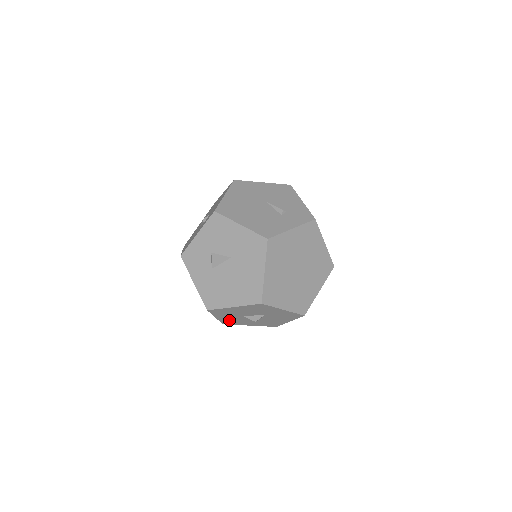
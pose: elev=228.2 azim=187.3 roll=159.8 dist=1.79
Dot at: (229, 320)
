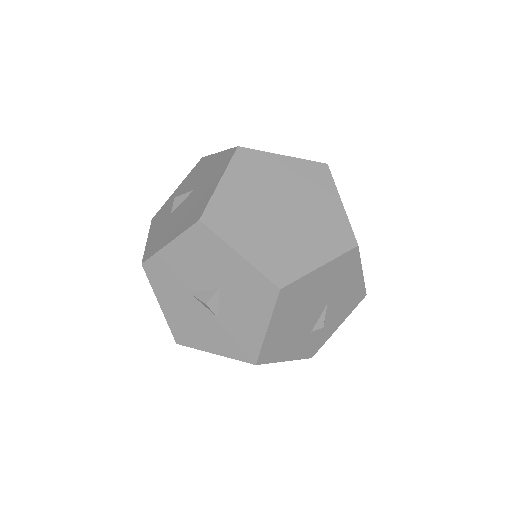
Dot at: (180, 321)
